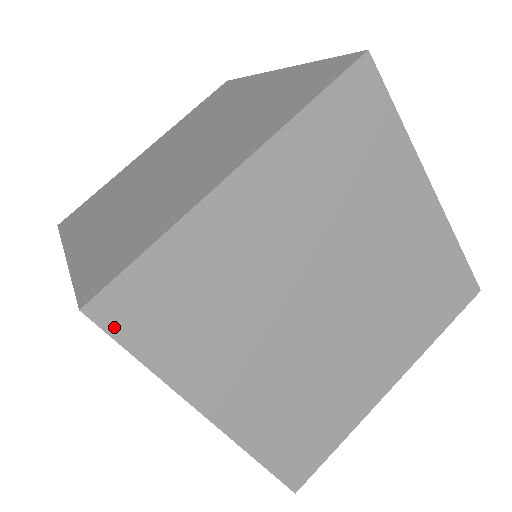
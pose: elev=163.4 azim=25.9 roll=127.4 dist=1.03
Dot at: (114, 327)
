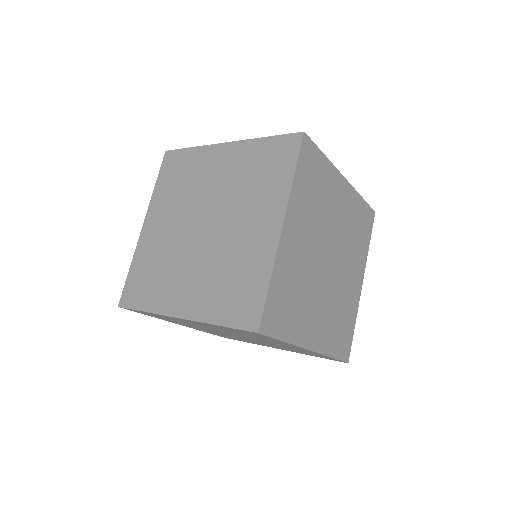
Dot at: (270, 332)
